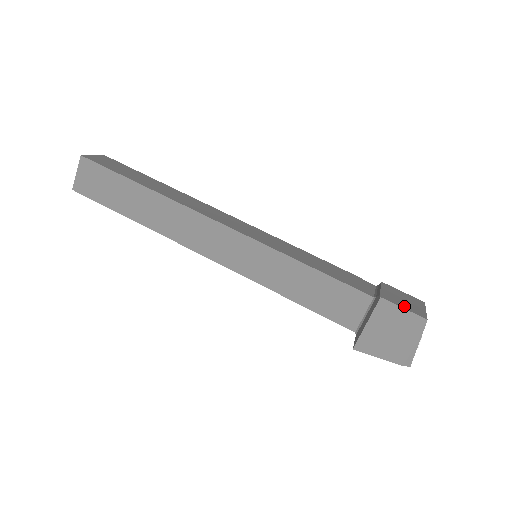
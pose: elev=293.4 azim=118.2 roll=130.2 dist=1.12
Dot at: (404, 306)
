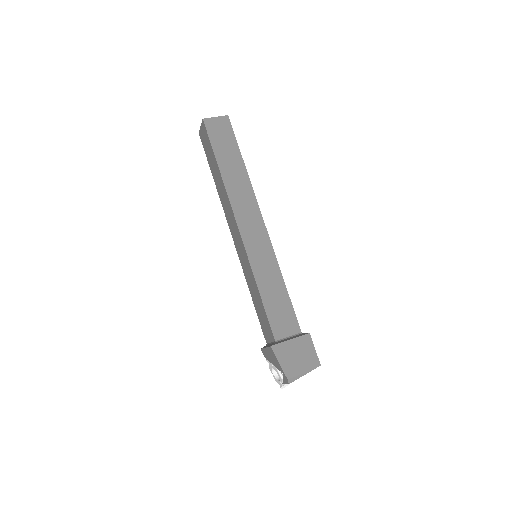
Dot at: (314, 349)
